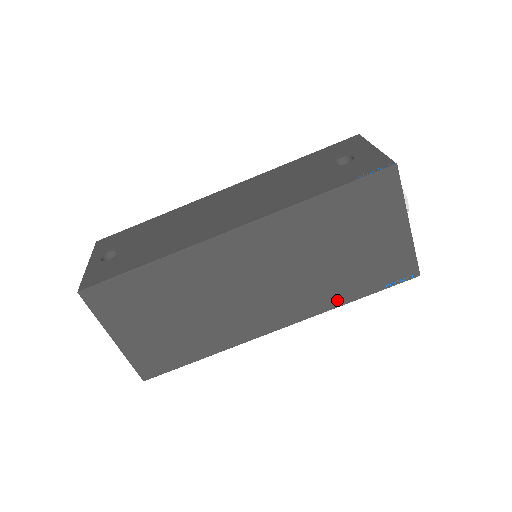
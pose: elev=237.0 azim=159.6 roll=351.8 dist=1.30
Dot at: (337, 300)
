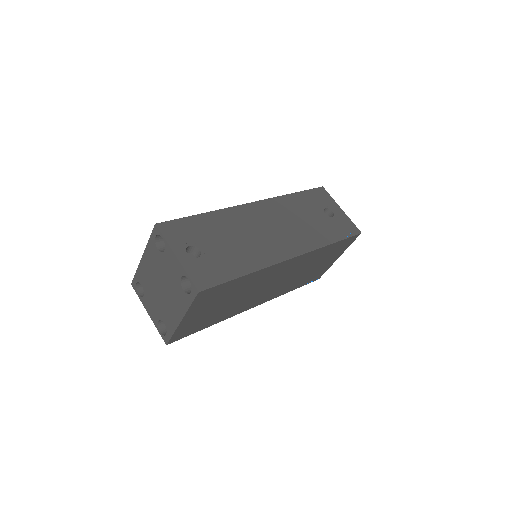
Dot at: (287, 291)
